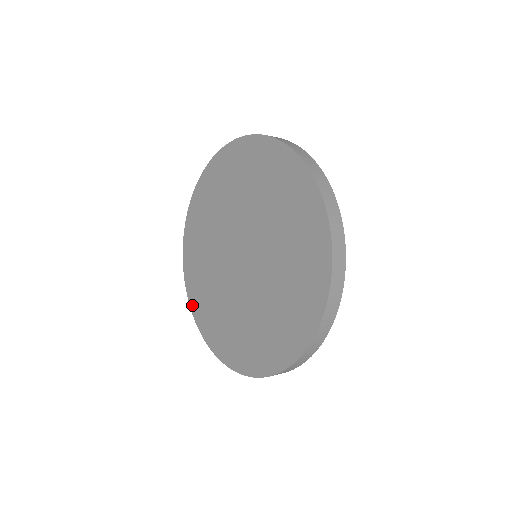
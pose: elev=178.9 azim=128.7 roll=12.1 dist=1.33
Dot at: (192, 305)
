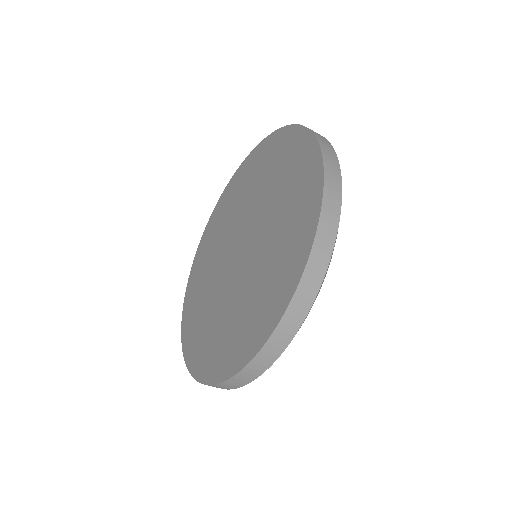
Dot at: (189, 362)
